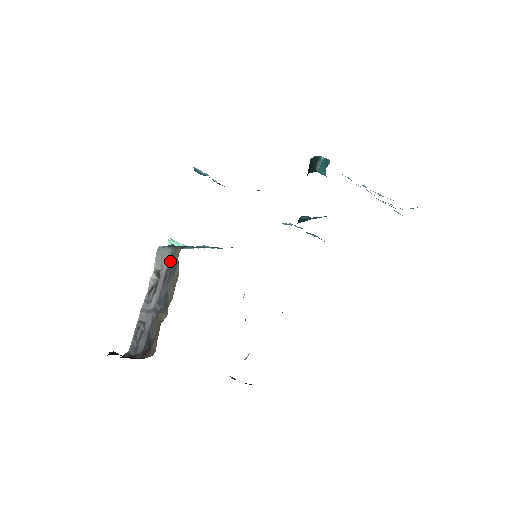
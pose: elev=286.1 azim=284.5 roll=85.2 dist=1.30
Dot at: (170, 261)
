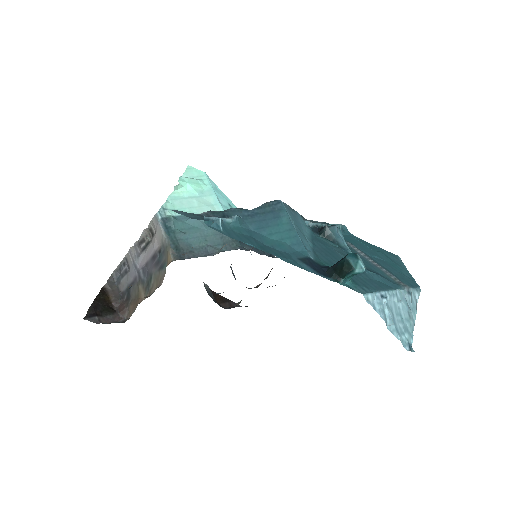
Dot at: (161, 250)
